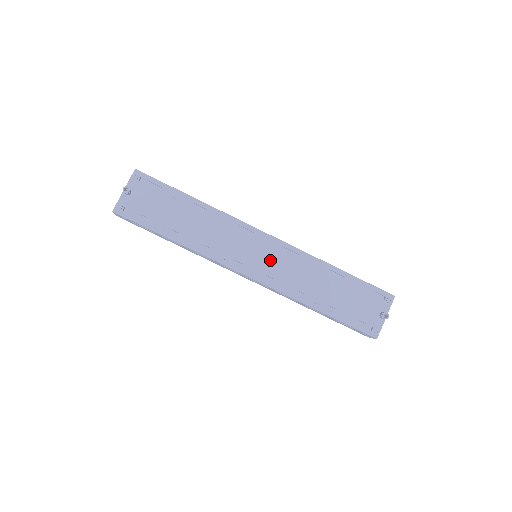
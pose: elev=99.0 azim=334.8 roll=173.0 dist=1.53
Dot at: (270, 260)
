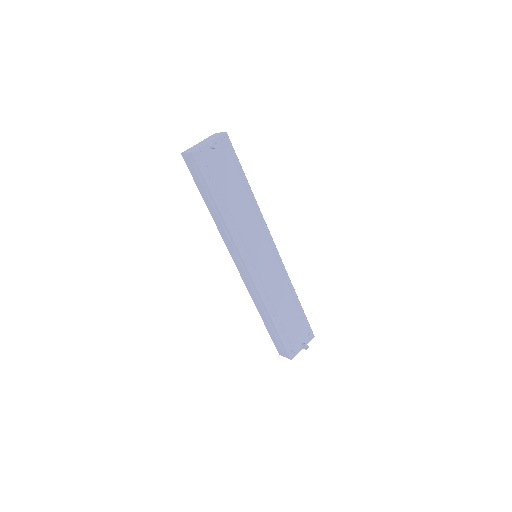
Dot at: (267, 266)
